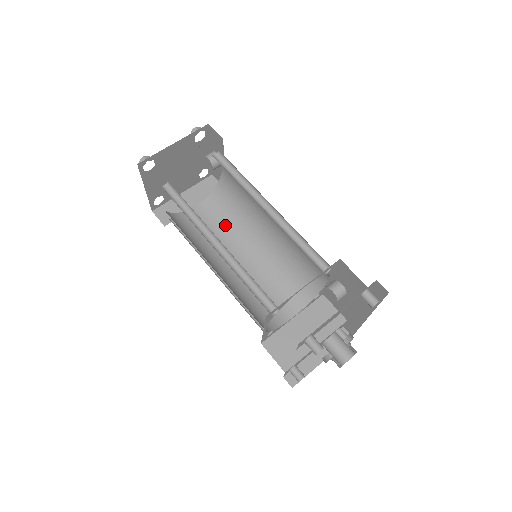
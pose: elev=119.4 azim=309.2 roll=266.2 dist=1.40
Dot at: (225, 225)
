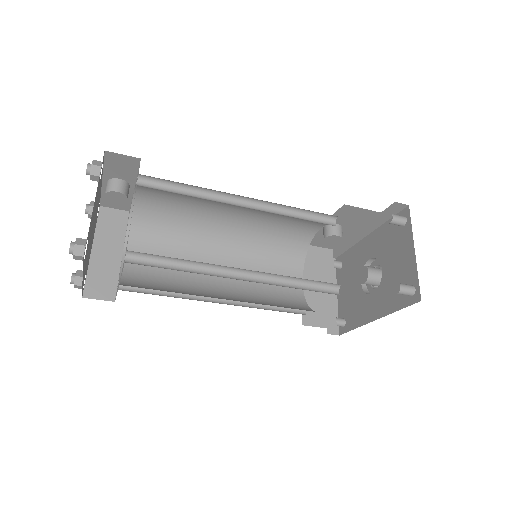
Dot at: (173, 249)
